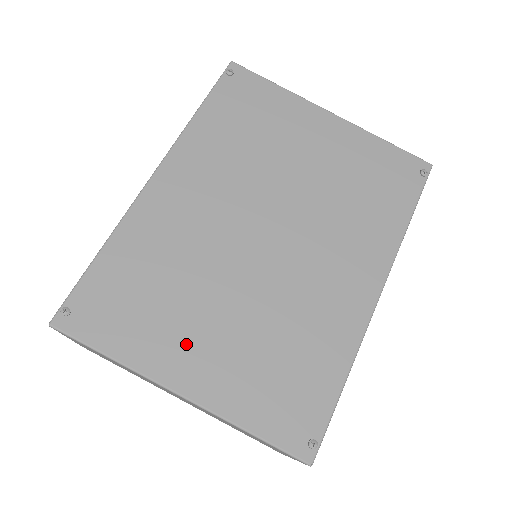
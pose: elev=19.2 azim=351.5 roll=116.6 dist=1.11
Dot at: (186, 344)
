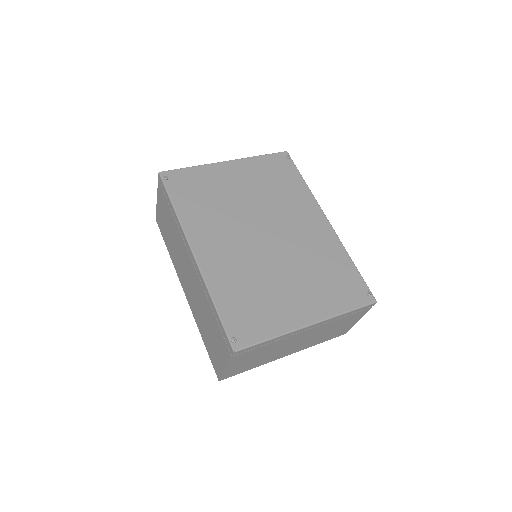
Dot at: (290, 305)
